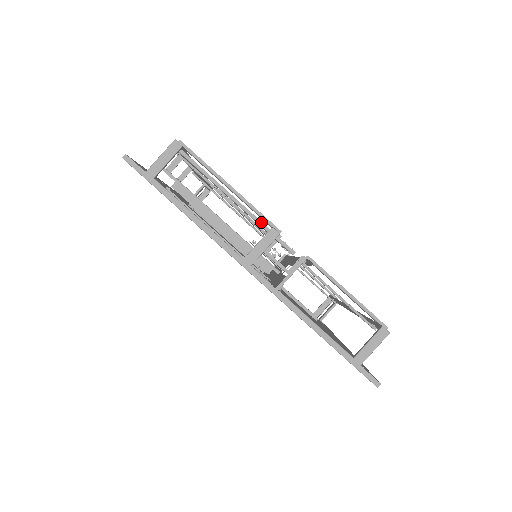
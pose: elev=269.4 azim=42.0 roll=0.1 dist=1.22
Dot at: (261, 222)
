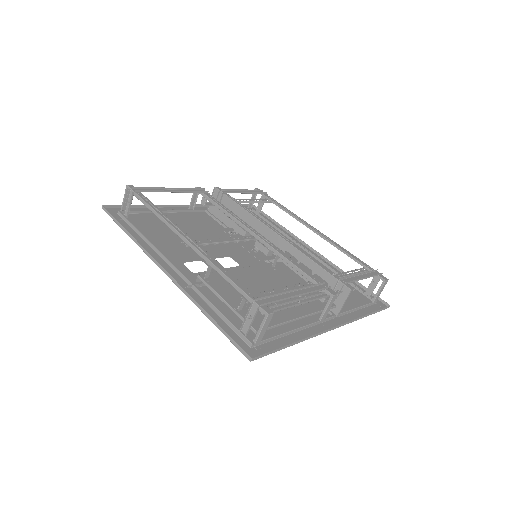
Dot at: (324, 297)
